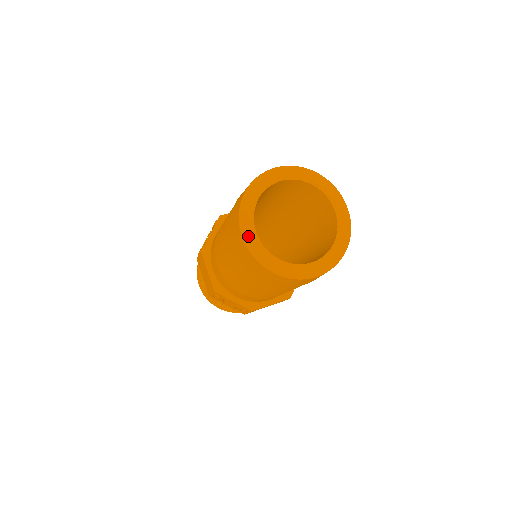
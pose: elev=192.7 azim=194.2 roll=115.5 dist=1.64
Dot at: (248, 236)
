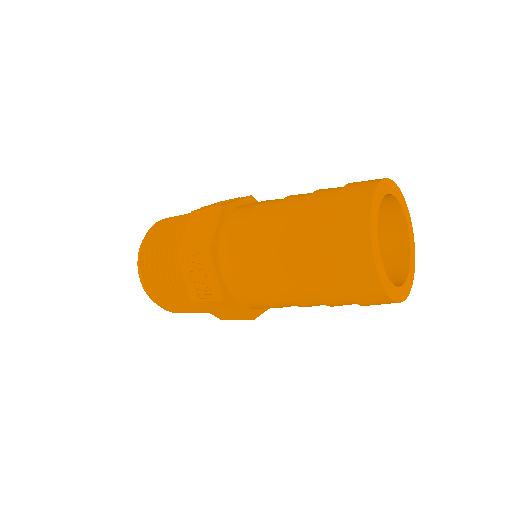
Dot at: (391, 292)
